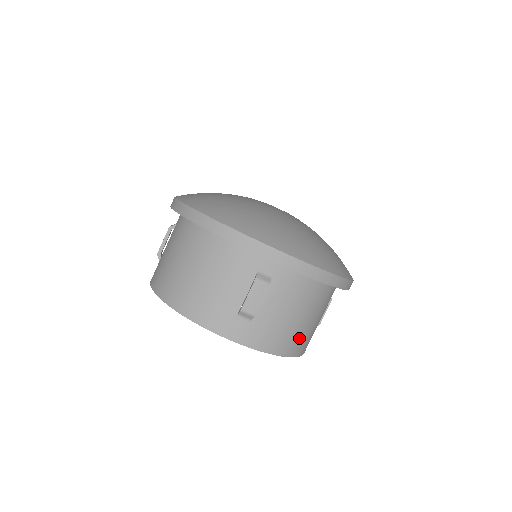
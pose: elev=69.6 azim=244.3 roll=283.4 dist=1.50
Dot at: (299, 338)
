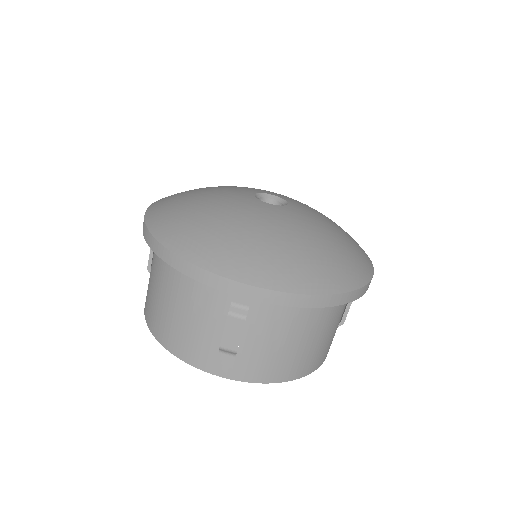
Dot at: (304, 359)
